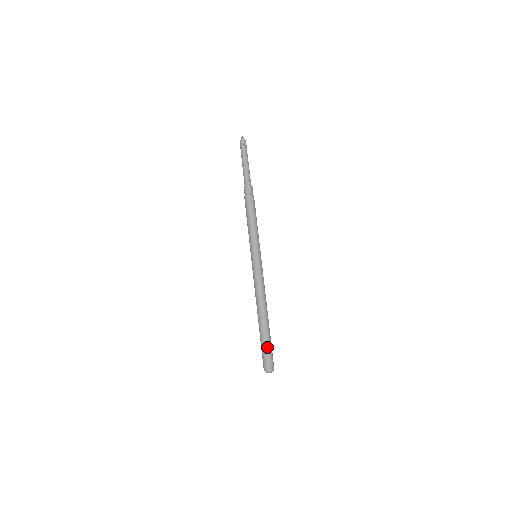
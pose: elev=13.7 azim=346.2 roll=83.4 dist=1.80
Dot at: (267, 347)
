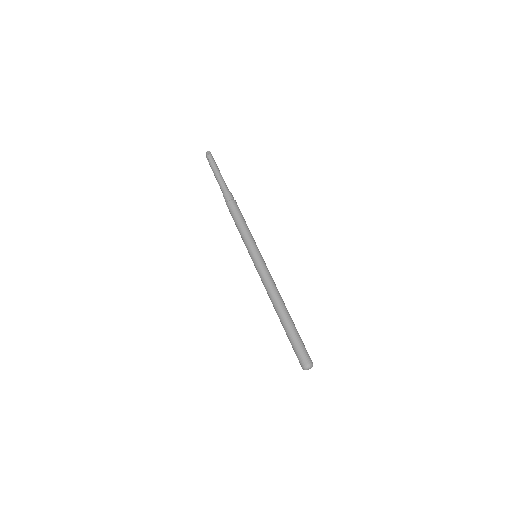
Dot at: (301, 341)
